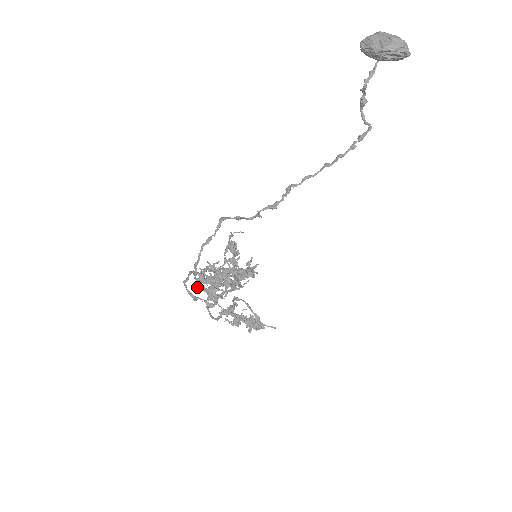
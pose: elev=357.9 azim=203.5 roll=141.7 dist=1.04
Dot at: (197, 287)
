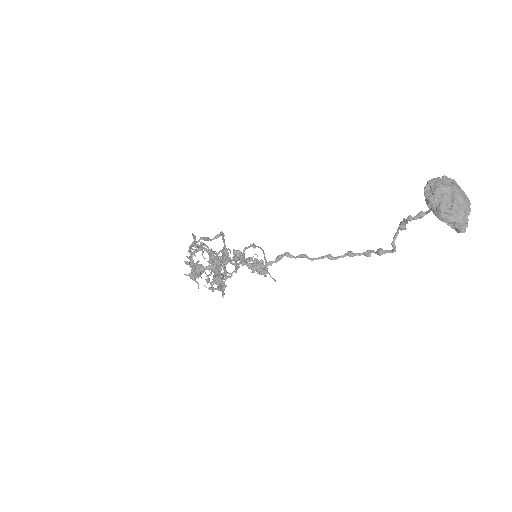
Dot at: occluded
